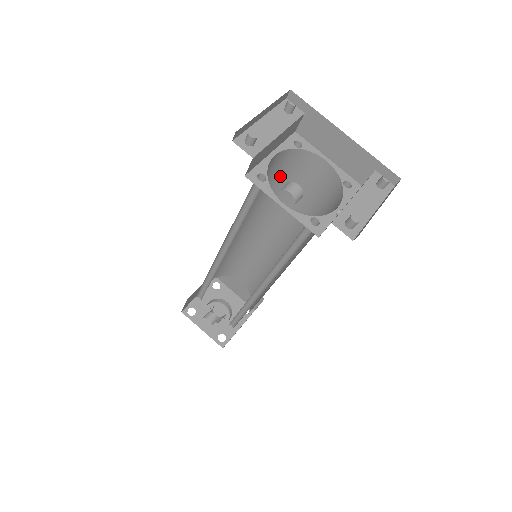
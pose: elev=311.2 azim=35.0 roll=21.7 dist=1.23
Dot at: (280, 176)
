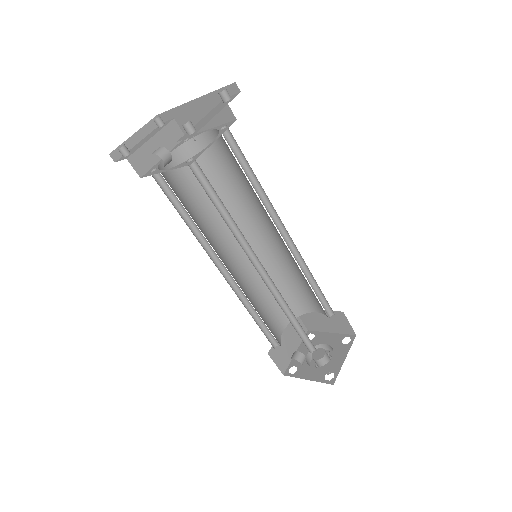
Dot at: (205, 175)
